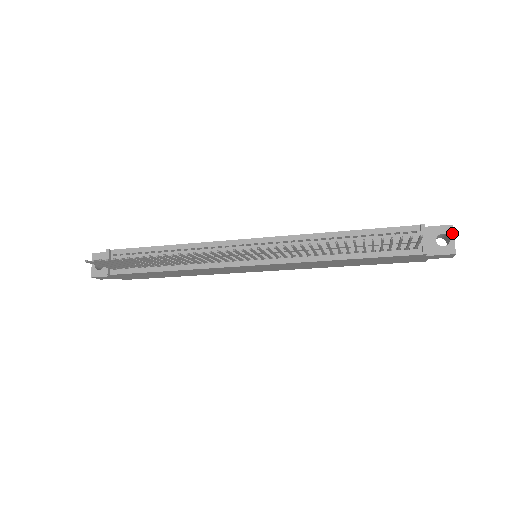
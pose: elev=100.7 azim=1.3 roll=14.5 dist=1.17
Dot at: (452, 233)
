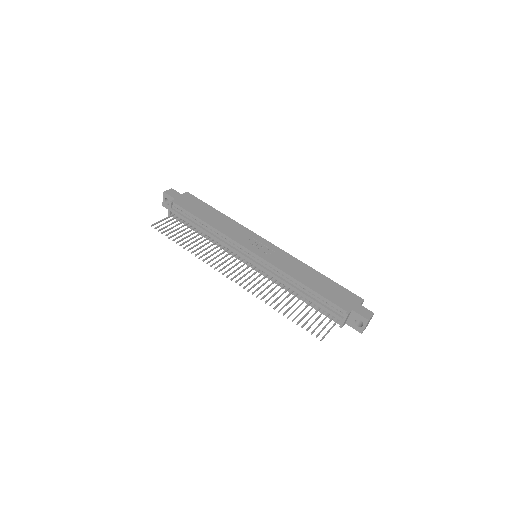
Dot at: (366, 324)
